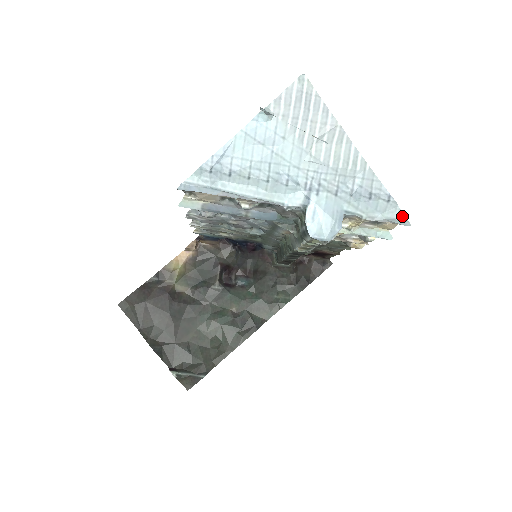
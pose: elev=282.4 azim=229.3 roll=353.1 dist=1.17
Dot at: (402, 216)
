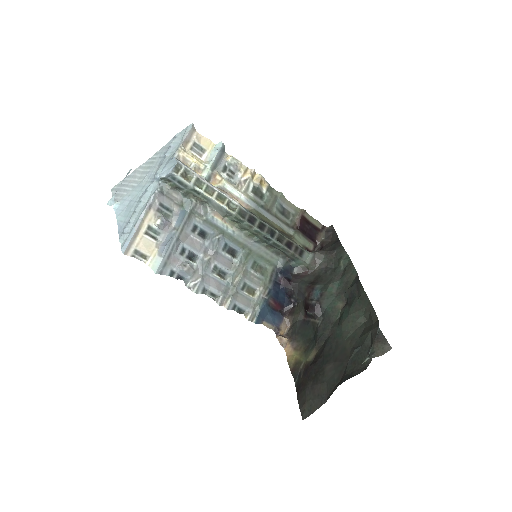
Dot at: (186, 129)
